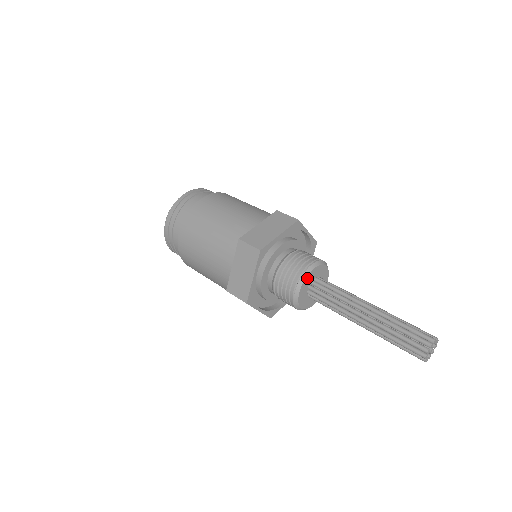
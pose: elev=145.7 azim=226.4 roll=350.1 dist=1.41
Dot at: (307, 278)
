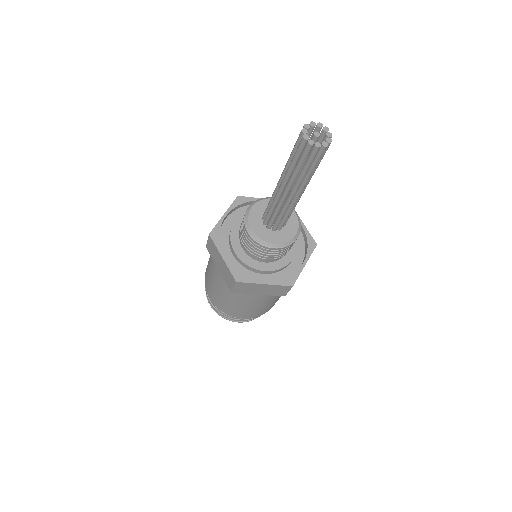
Dot at: (264, 202)
